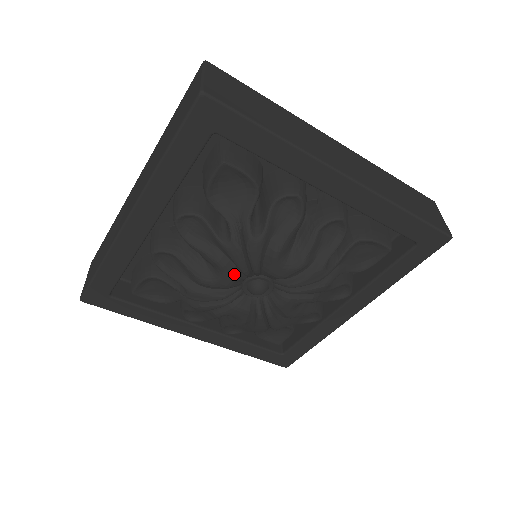
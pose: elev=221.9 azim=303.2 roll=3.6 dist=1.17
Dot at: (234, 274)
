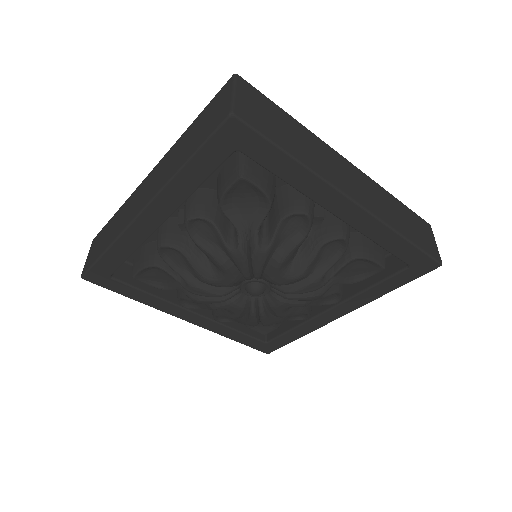
Dot at: (236, 277)
